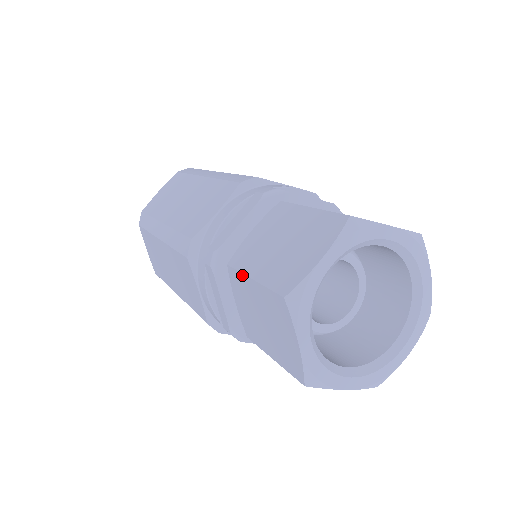
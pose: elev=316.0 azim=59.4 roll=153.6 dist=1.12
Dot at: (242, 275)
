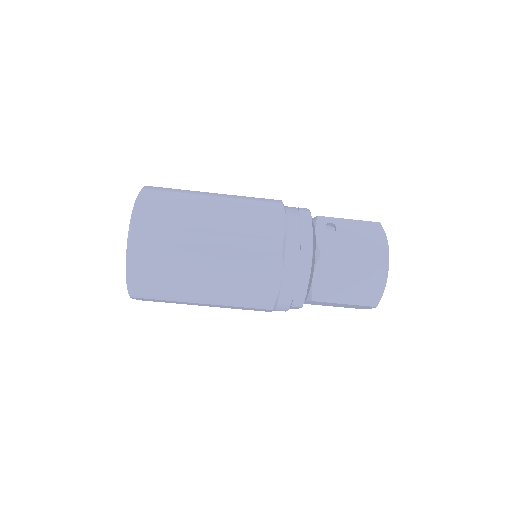
Dot at: (332, 303)
